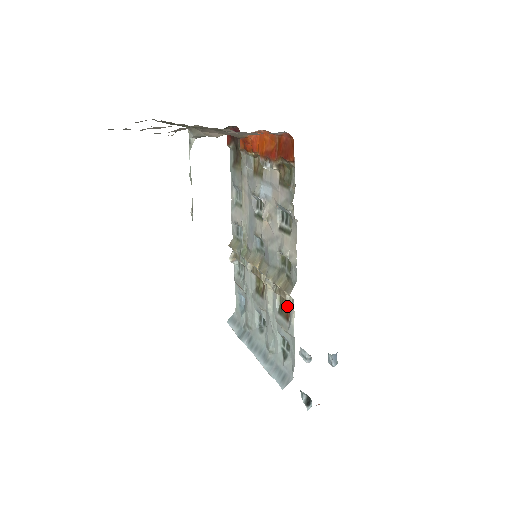
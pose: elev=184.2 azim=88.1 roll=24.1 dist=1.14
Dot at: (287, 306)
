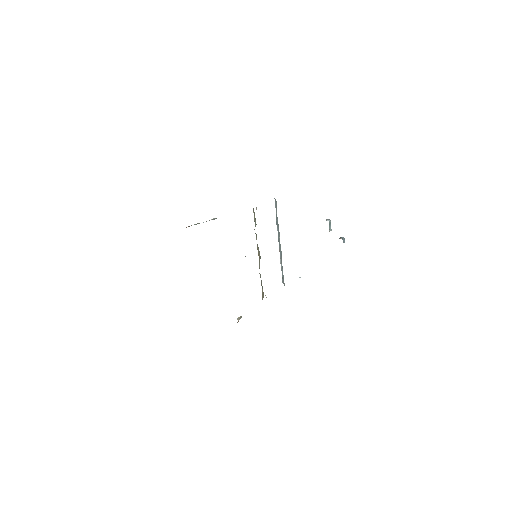
Dot at: occluded
